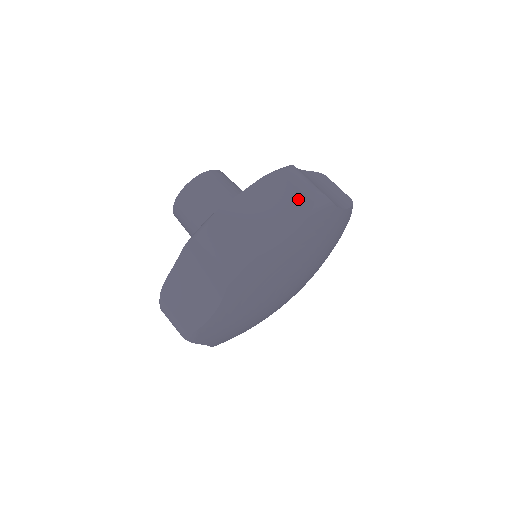
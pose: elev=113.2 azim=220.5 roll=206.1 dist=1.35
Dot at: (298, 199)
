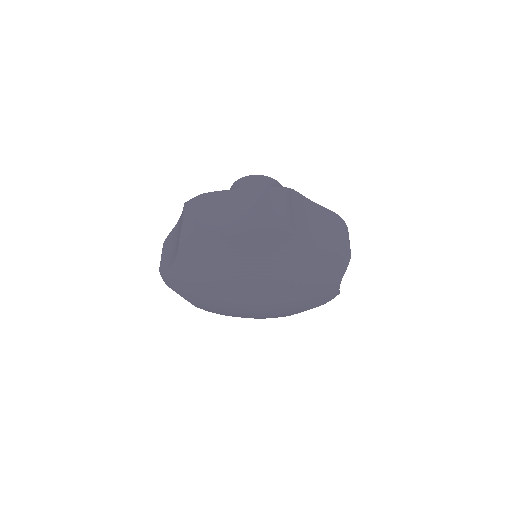
Dot at: (263, 211)
